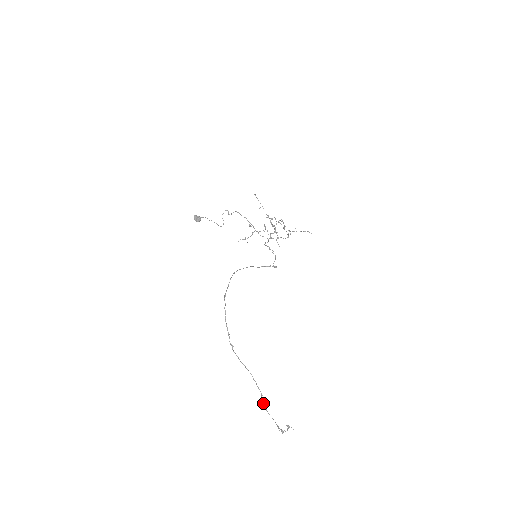
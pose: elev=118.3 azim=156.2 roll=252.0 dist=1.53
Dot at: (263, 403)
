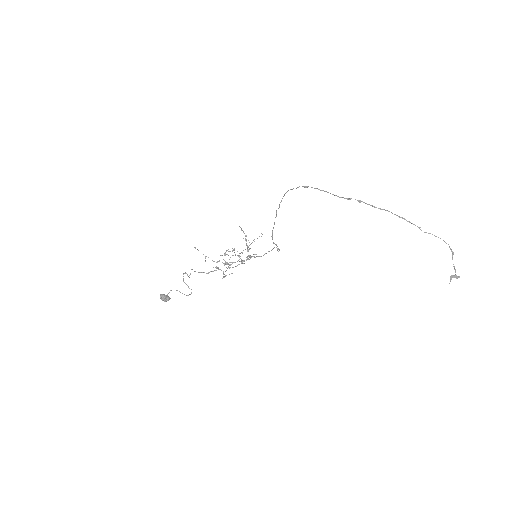
Dot at: occluded
